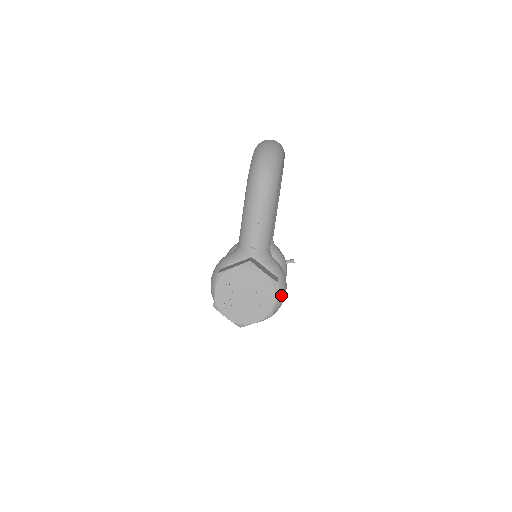
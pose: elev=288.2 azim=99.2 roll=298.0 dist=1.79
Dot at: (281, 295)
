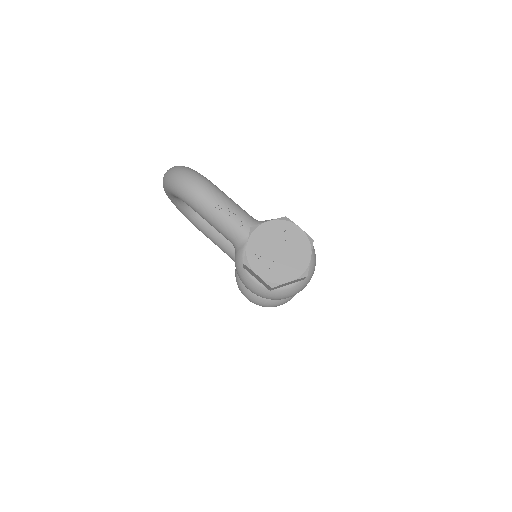
Dot at: occluded
